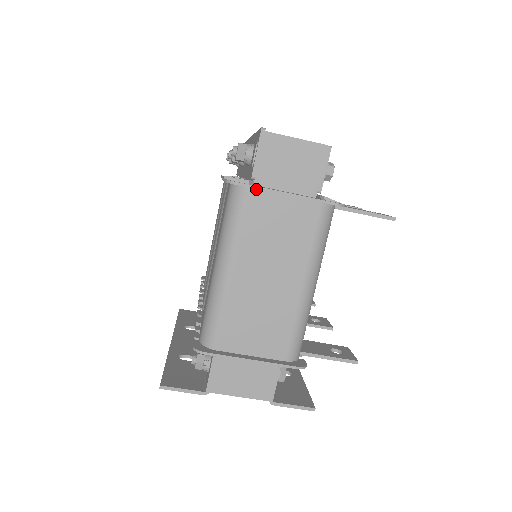
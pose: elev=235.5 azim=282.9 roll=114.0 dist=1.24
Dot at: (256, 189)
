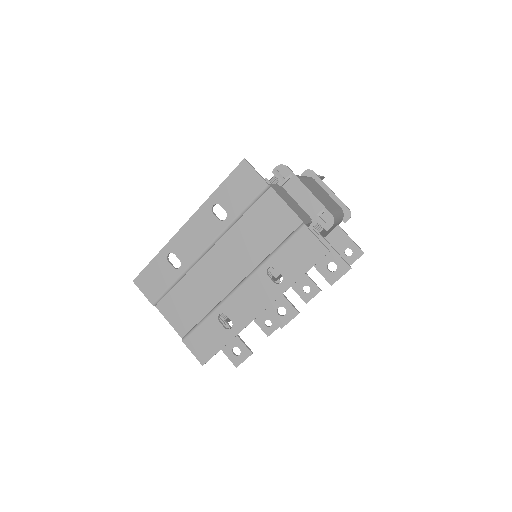
Dot at: (317, 182)
